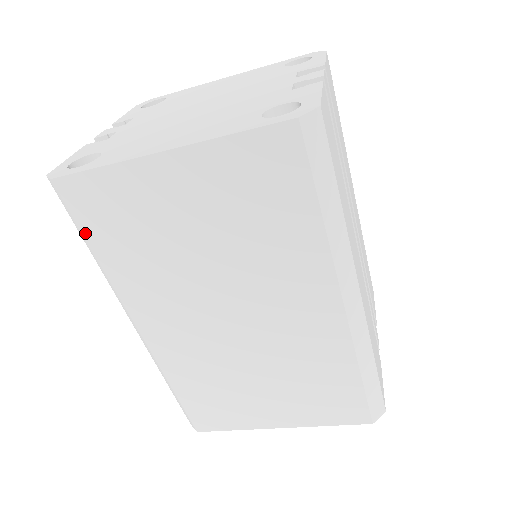
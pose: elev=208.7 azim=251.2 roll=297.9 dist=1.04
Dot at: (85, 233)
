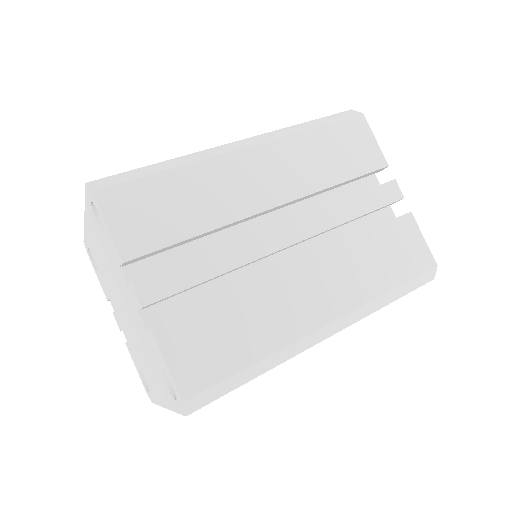
Dot at: occluded
